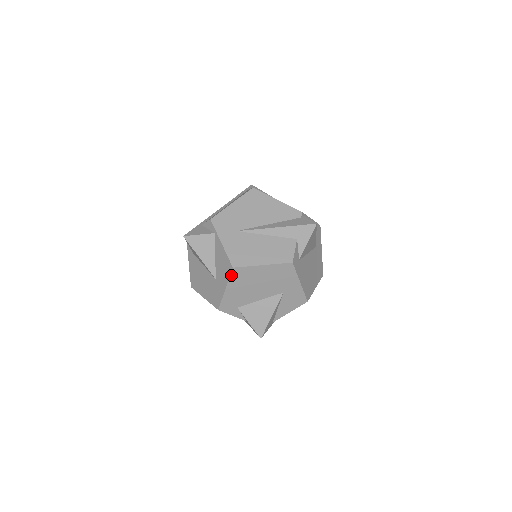
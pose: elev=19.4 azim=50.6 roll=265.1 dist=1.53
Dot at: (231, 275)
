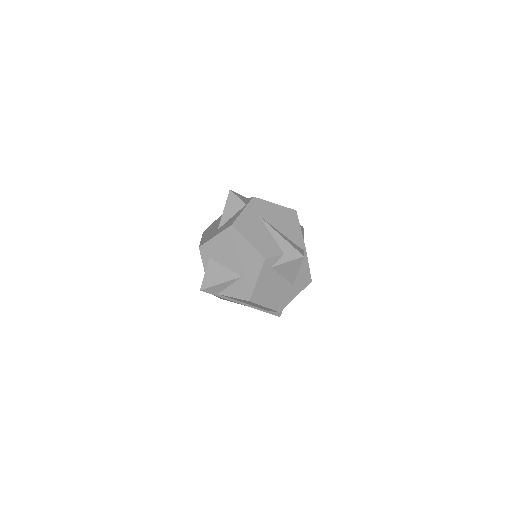
Dot at: (226, 229)
